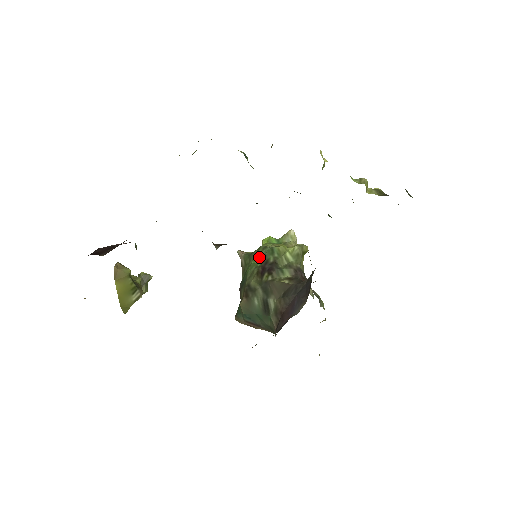
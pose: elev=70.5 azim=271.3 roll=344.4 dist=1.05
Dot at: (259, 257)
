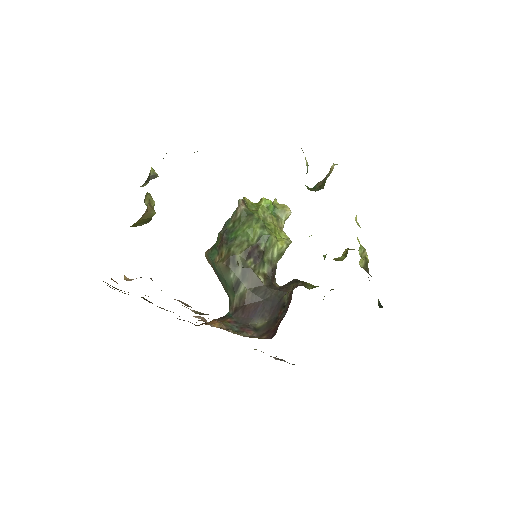
Dot at: (254, 231)
